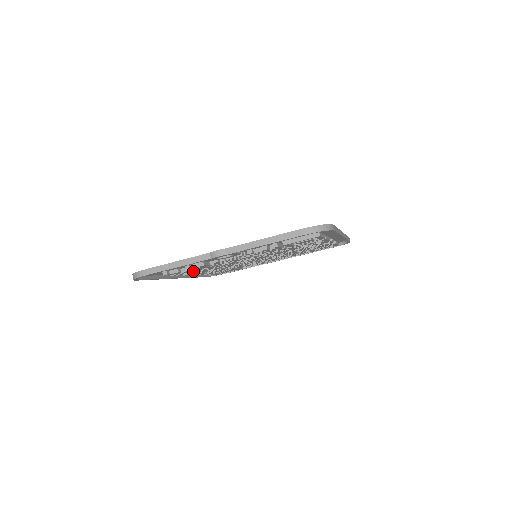
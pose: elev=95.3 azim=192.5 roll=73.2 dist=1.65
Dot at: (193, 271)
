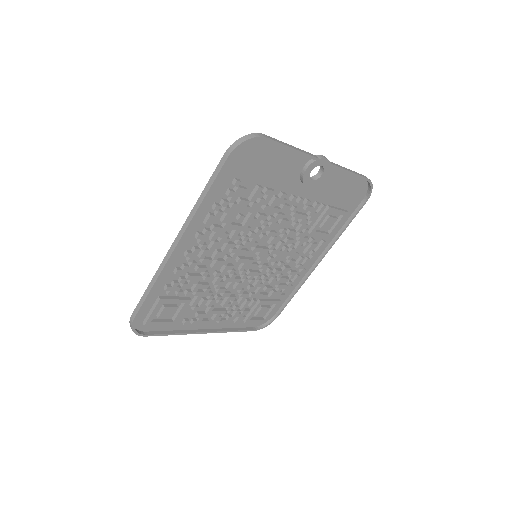
Dot at: (231, 218)
